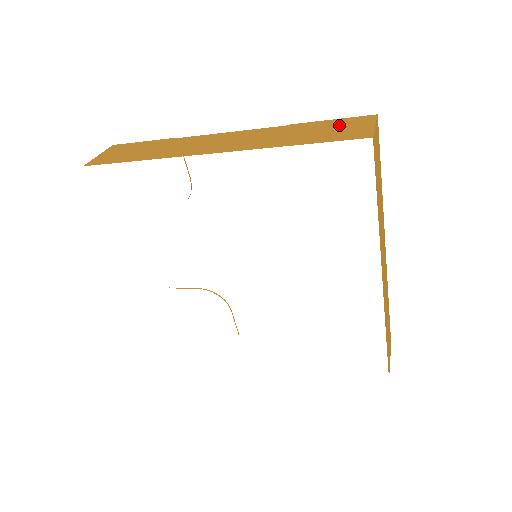
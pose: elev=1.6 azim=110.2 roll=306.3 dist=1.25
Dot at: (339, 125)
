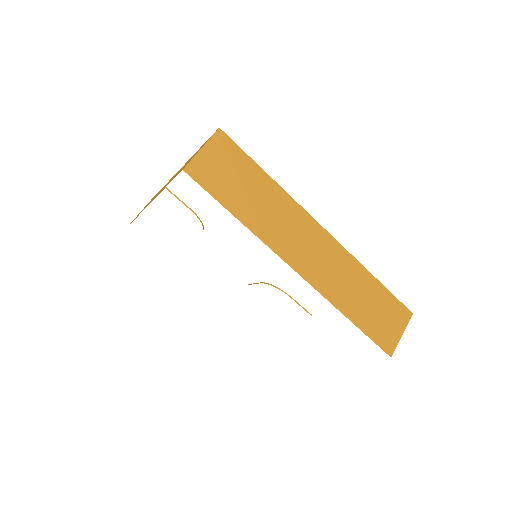
Dot at: (196, 152)
